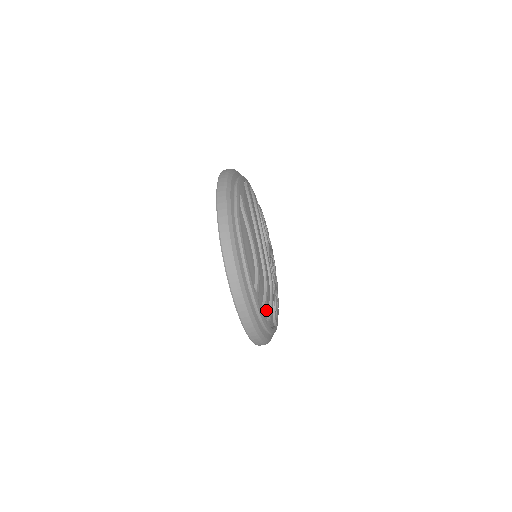
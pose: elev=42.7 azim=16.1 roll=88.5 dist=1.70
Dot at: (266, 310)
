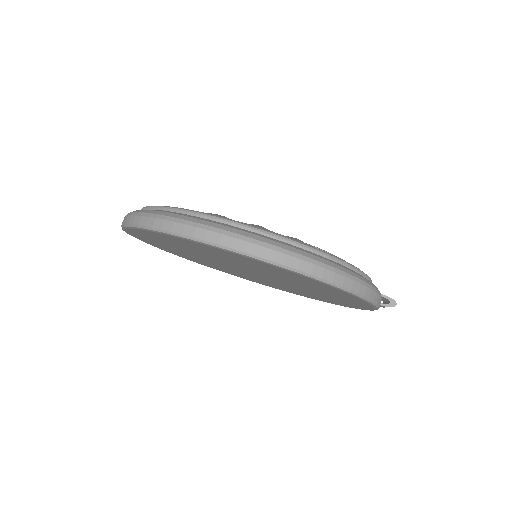
Dot at: occluded
